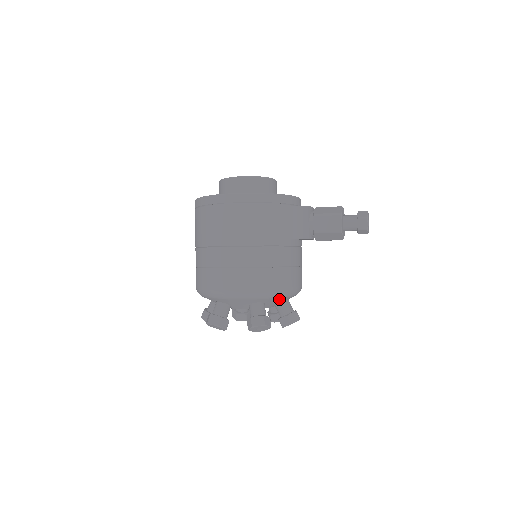
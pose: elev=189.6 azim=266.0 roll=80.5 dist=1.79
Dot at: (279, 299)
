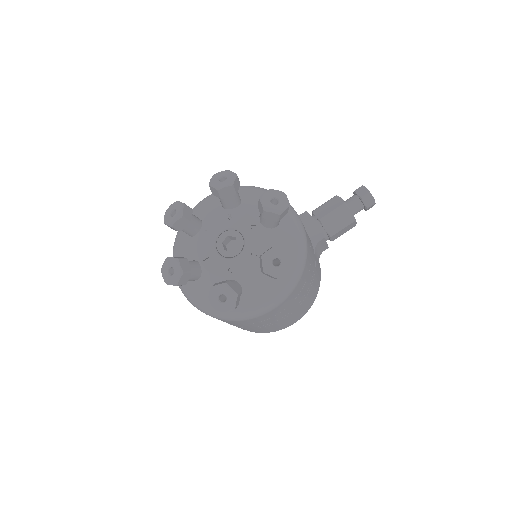
Dot at: (259, 196)
